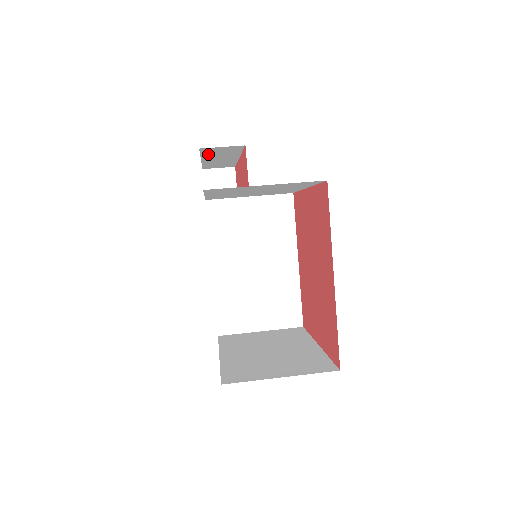
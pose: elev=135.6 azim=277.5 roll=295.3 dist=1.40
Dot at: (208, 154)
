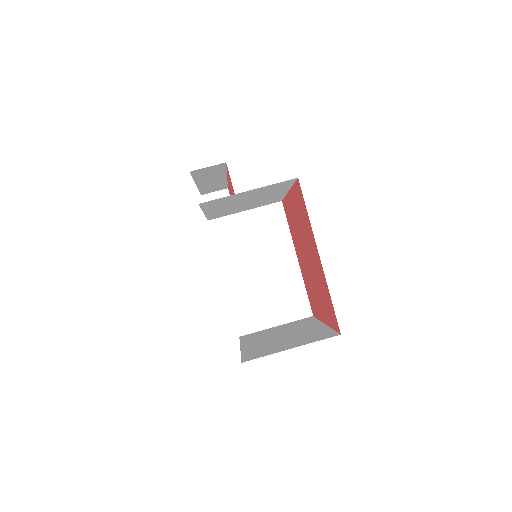
Dot at: (199, 177)
